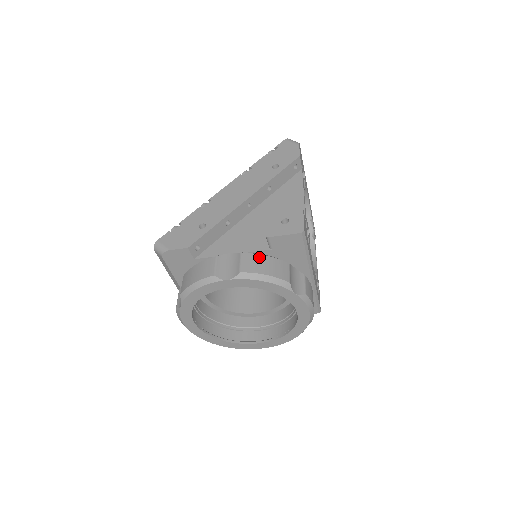
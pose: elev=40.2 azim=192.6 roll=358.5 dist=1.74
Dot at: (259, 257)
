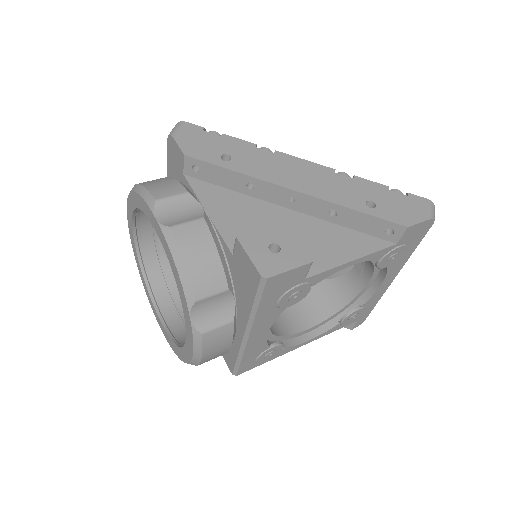
Dot at: (209, 242)
